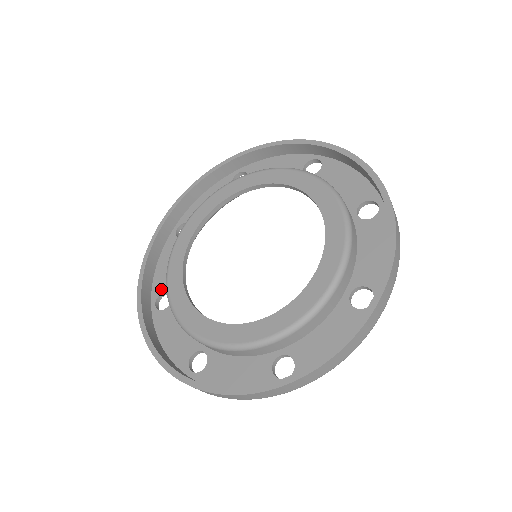
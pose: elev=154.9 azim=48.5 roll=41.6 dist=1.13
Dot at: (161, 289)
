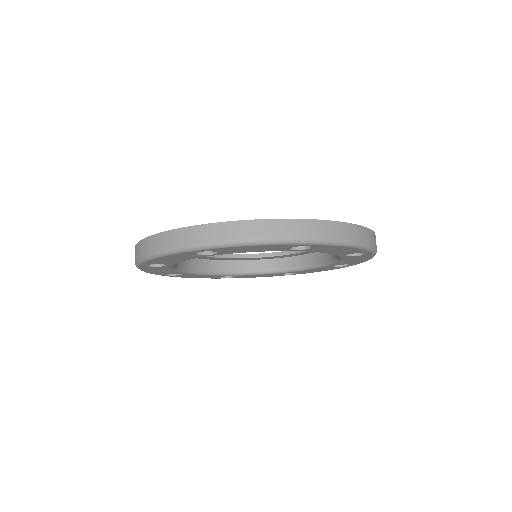
Dot at: occluded
